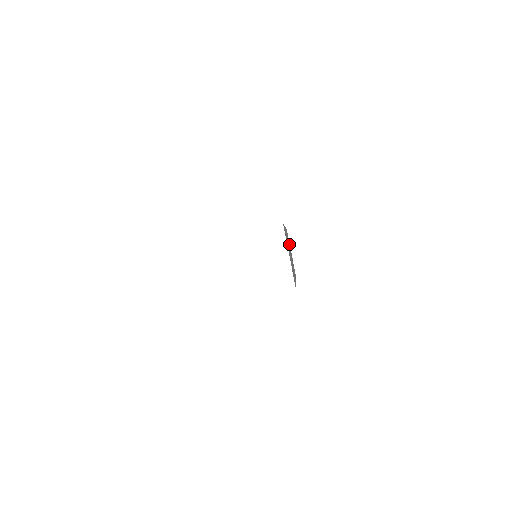
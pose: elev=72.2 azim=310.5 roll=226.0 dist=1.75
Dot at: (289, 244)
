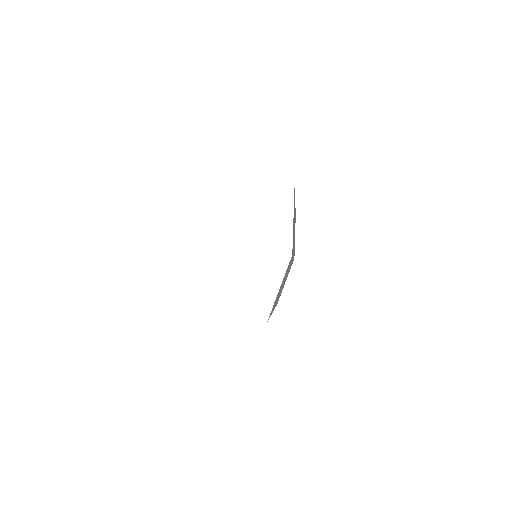
Dot at: occluded
